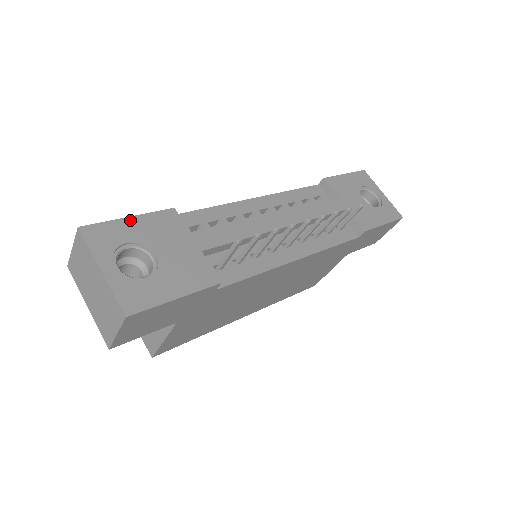
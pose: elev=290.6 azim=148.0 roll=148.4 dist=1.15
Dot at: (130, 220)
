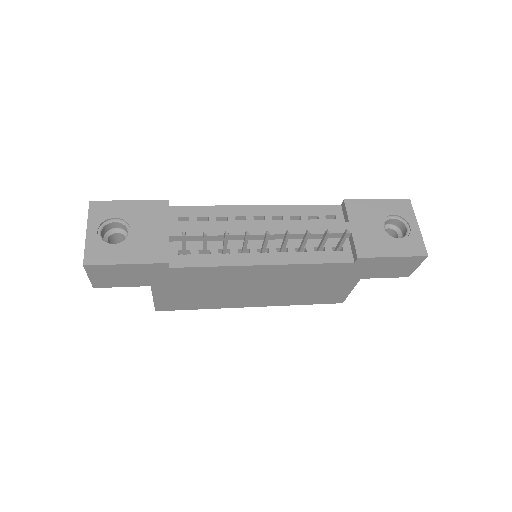
Dot at: (128, 203)
